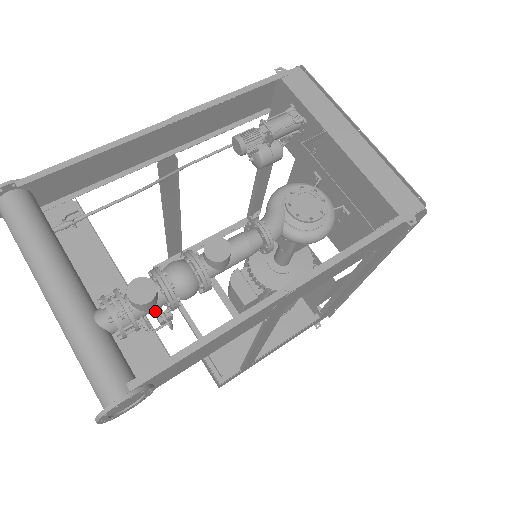
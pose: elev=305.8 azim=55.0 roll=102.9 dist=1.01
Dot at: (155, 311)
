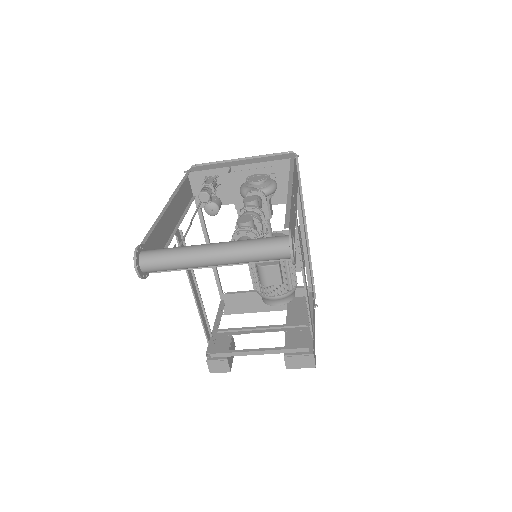
Dot at: occluded
